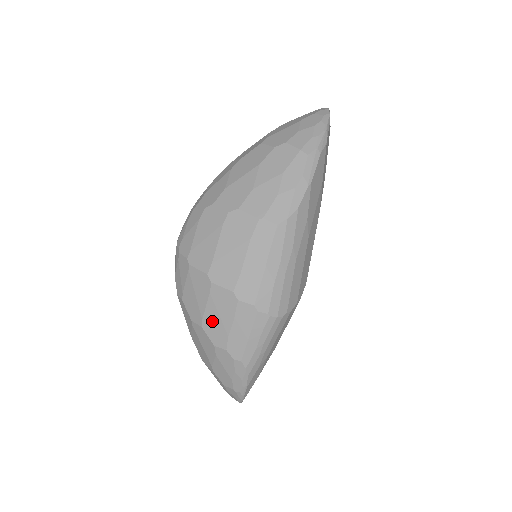
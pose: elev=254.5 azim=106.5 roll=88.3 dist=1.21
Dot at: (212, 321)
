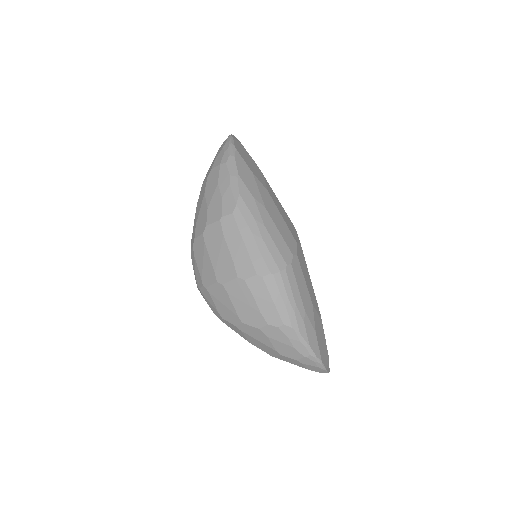
Dot at: (244, 312)
